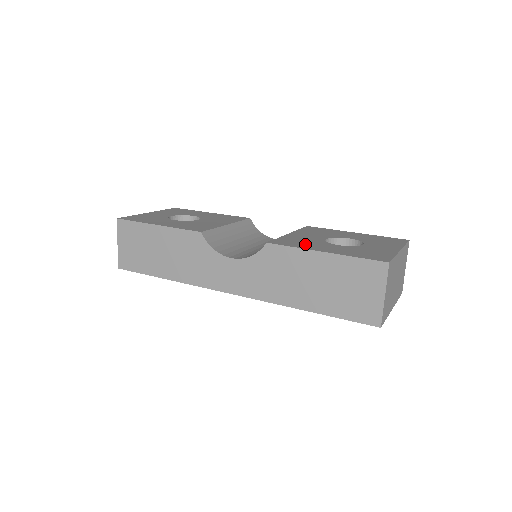
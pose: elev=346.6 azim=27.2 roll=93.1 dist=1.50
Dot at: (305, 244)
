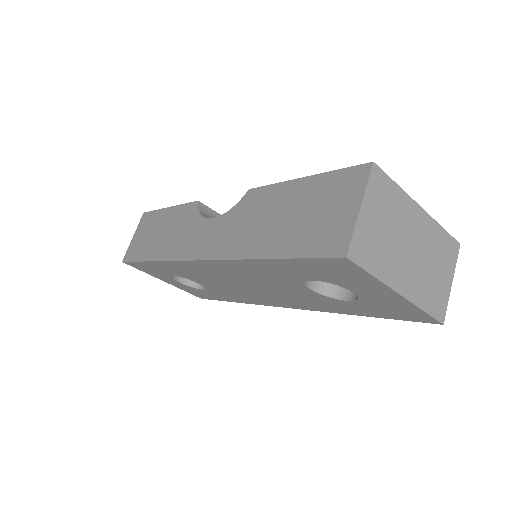
Dot at: occluded
